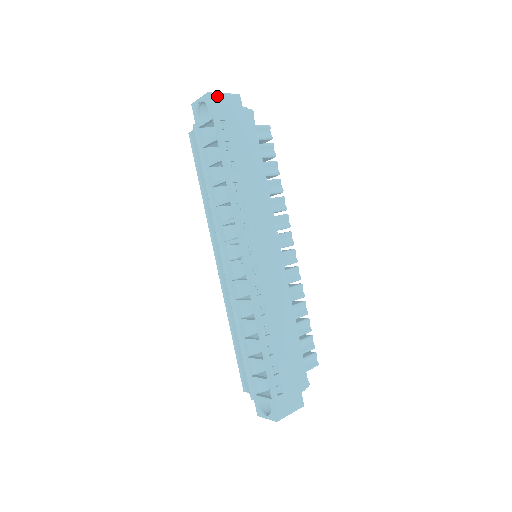
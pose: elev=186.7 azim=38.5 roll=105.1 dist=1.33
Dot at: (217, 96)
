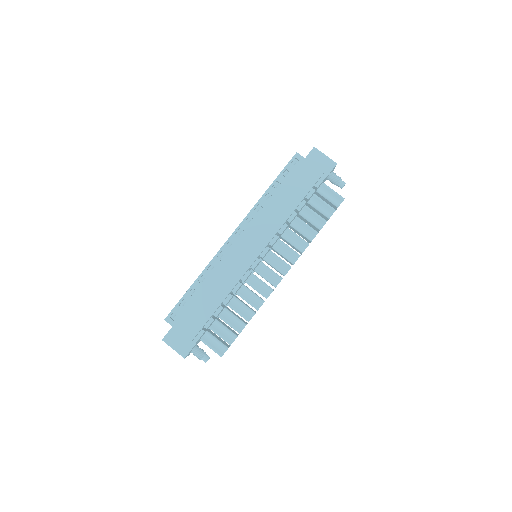
Dot at: (318, 153)
